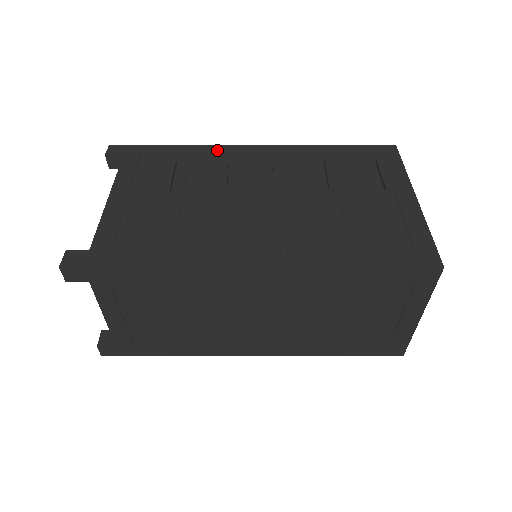
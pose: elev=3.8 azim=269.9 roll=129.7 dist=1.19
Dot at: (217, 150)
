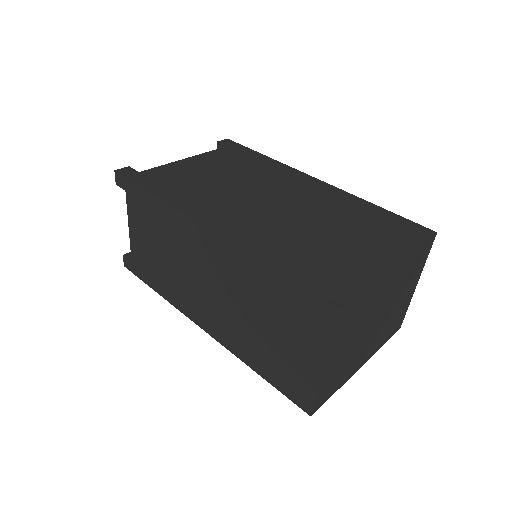
Dot at: (287, 169)
